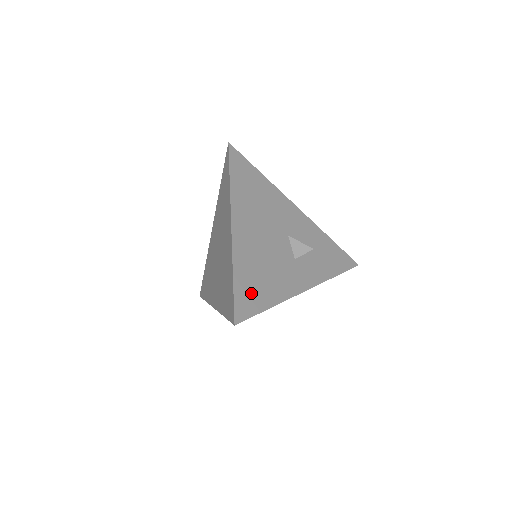
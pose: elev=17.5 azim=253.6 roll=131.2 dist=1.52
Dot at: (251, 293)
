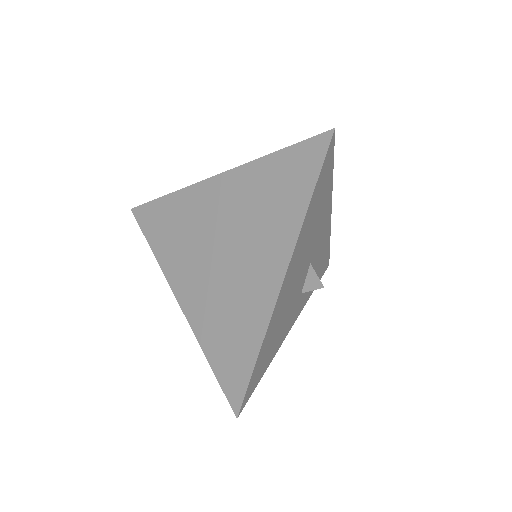
Dot at: (261, 367)
